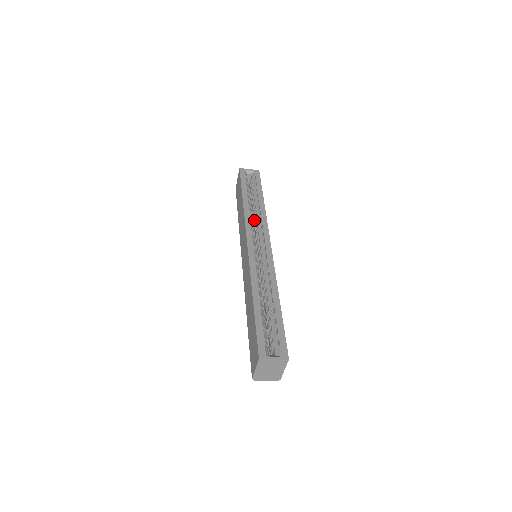
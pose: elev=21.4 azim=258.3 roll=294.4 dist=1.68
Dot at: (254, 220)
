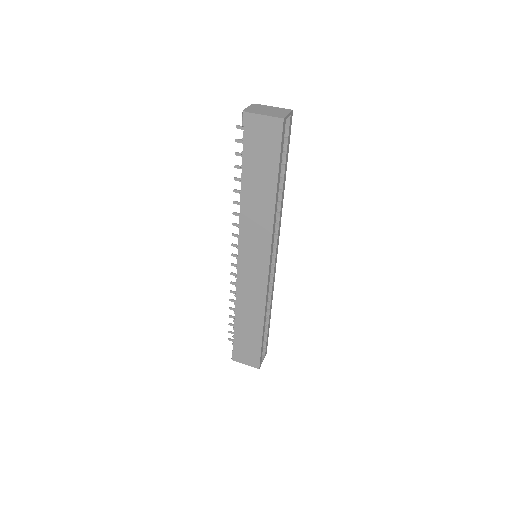
Dot at: occluded
